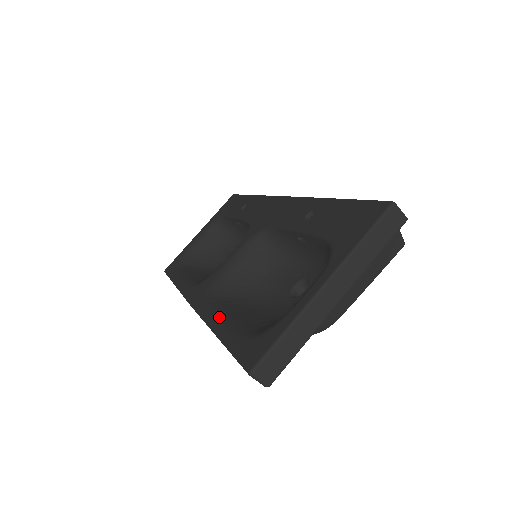
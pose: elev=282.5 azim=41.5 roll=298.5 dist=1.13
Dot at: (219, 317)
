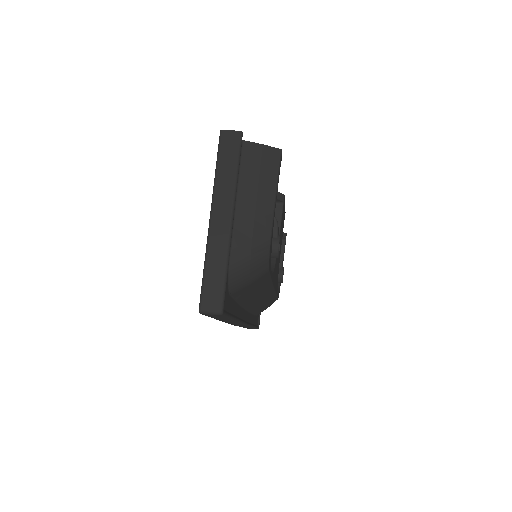
Dot at: occluded
